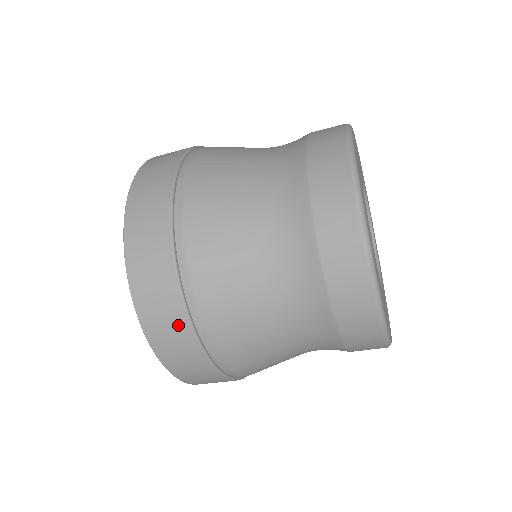
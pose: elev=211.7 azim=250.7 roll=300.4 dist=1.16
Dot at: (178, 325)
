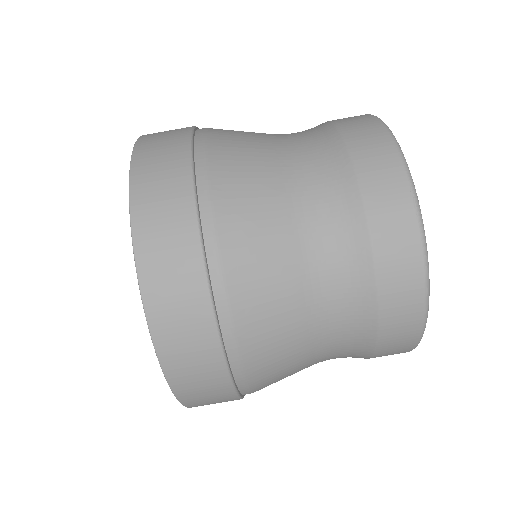
Dot at: (176, 175)
